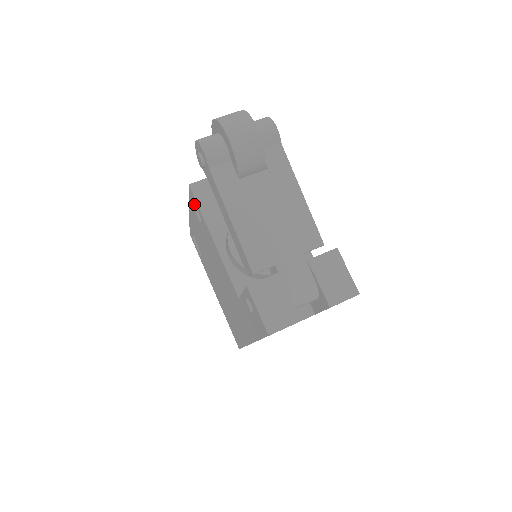
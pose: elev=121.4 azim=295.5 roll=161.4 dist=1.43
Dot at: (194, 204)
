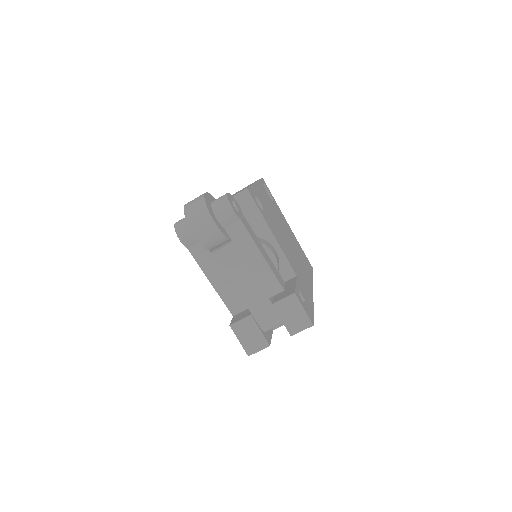
Dot at: occluded
